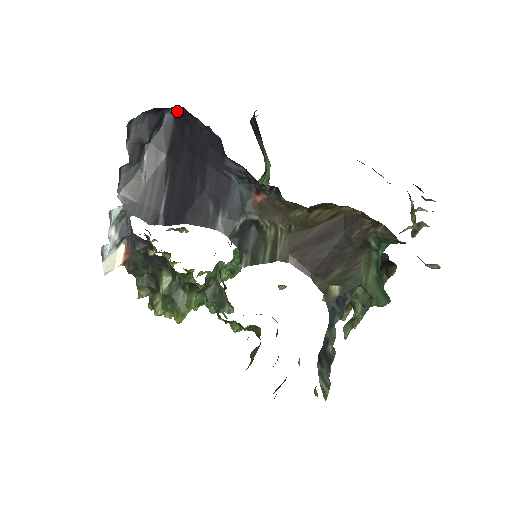
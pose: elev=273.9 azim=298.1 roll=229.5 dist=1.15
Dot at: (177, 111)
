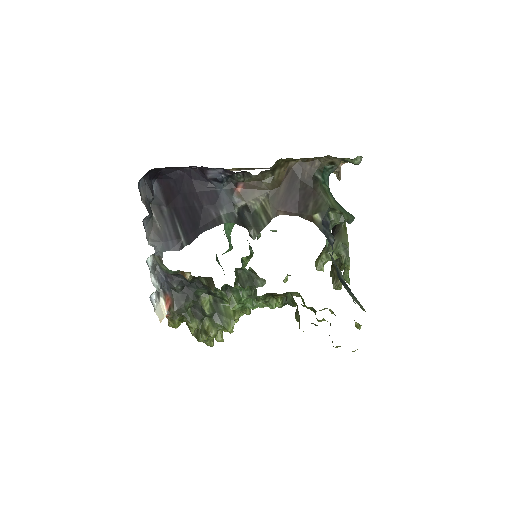
Dot at: (160, 178)
